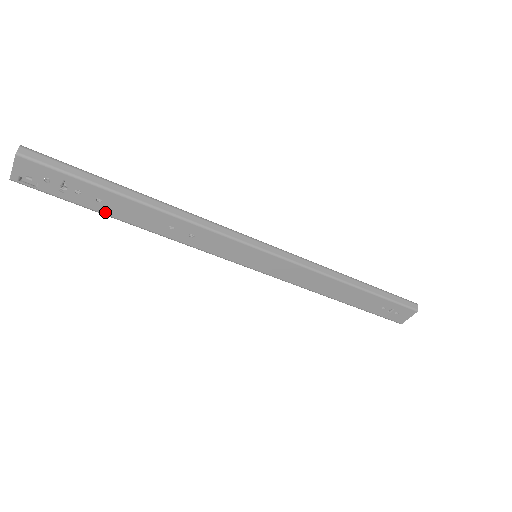
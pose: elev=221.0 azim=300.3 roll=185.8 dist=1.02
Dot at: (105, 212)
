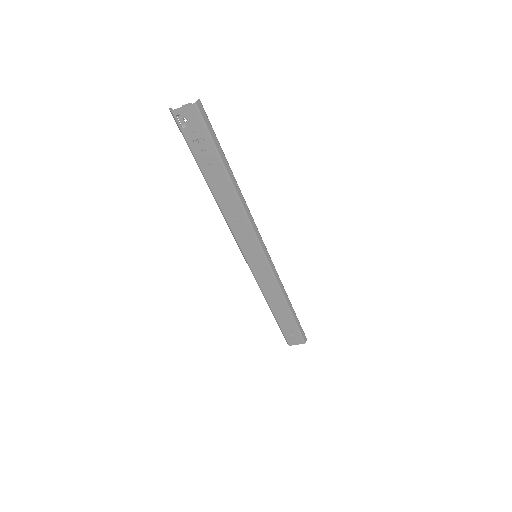
Dot at: (204, 171)
